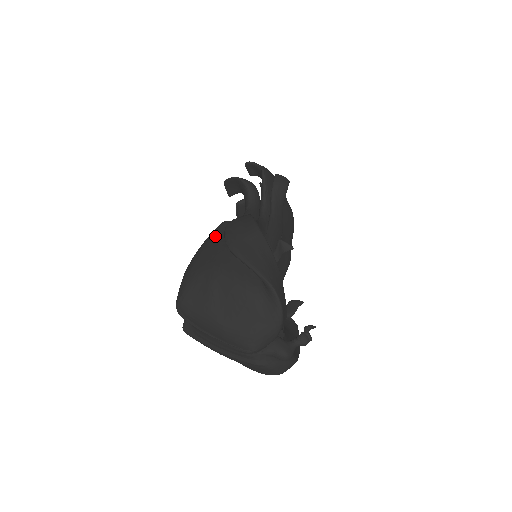
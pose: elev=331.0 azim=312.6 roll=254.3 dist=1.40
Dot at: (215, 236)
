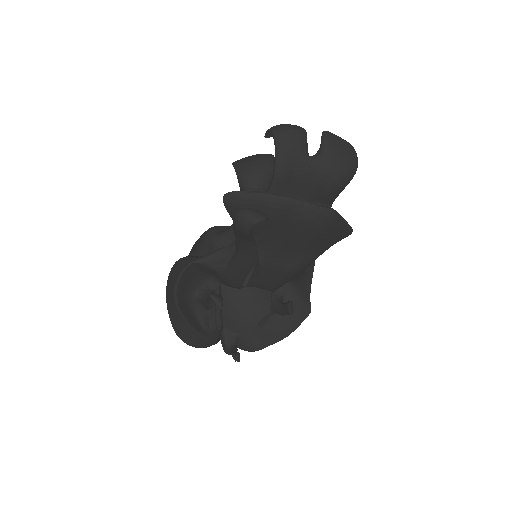
Dot at: (195, 246)
